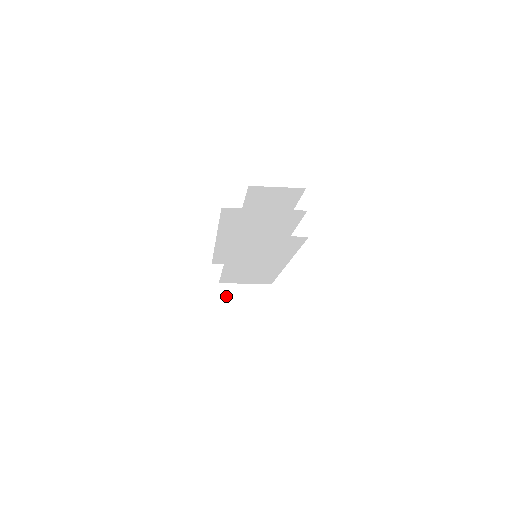
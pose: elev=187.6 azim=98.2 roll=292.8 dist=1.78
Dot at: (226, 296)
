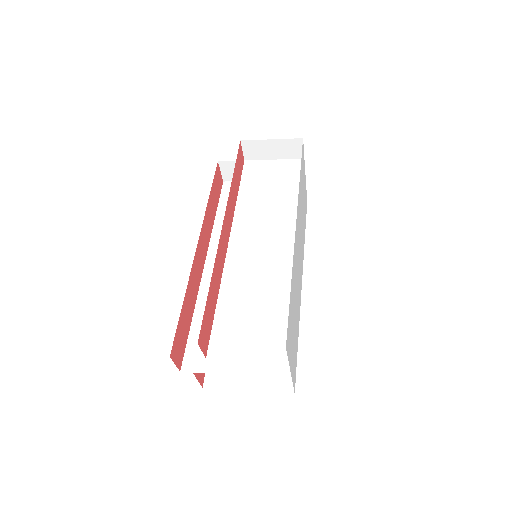
Dot at: occluded
